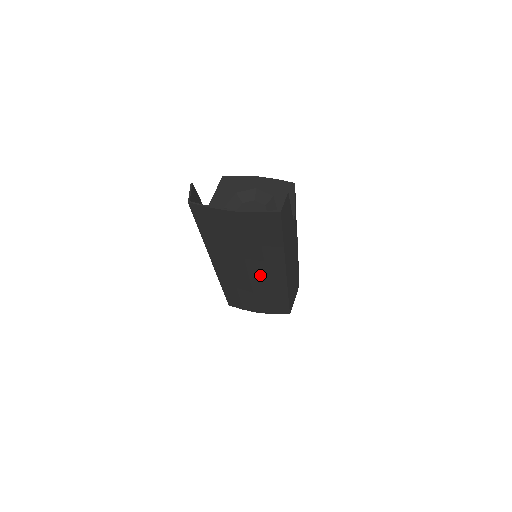
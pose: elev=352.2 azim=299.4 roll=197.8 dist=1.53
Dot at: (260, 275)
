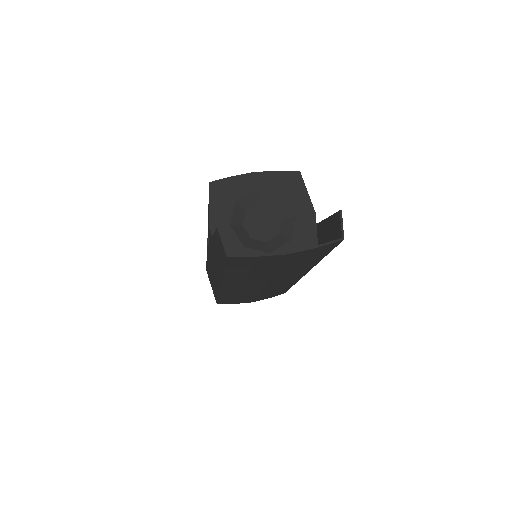
Dot at: (277, 282)
